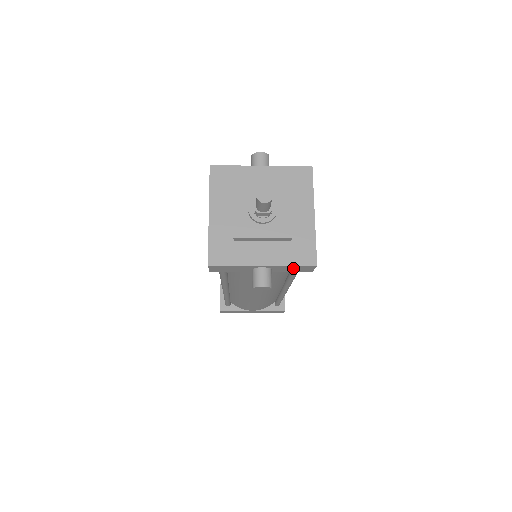
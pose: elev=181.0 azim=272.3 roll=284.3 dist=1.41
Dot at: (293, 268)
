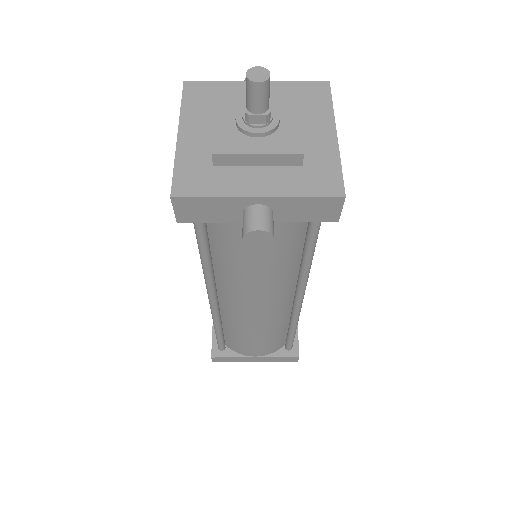
Dot at: (307, 208)
